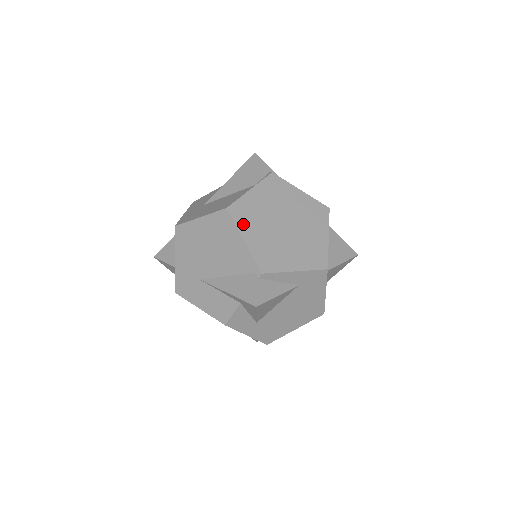
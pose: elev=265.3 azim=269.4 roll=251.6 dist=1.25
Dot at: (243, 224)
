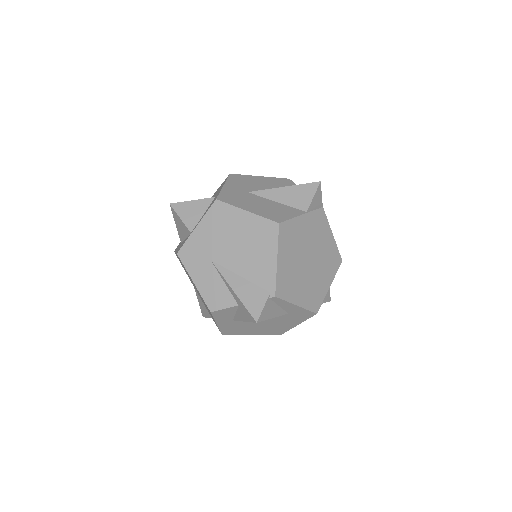
Dot at: (283, 245)
